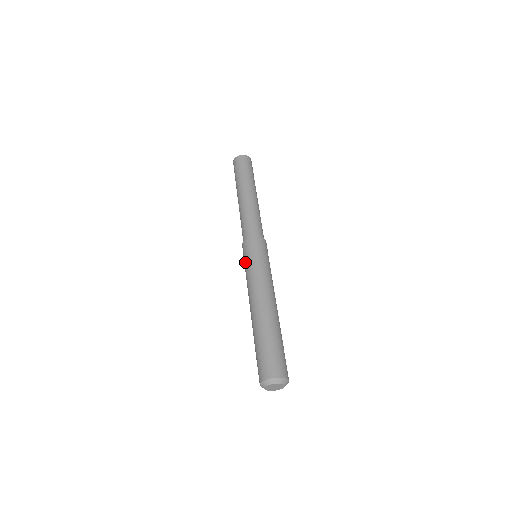
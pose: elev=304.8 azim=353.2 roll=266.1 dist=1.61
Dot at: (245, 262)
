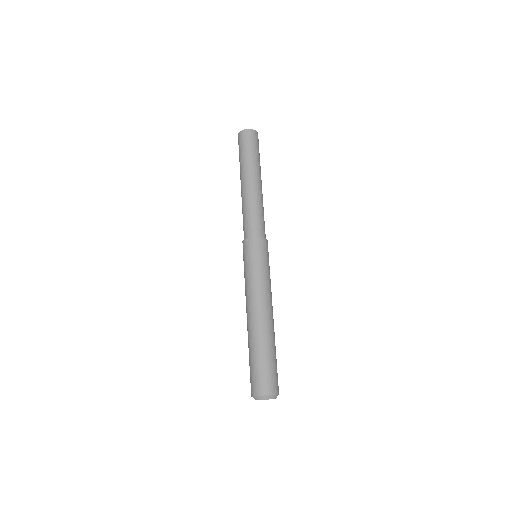
Dot at: occluded
